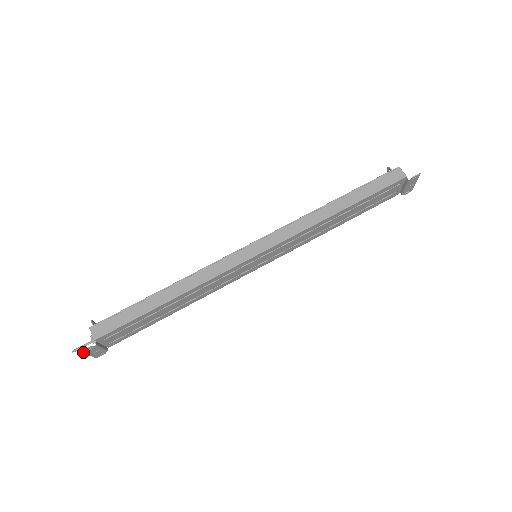
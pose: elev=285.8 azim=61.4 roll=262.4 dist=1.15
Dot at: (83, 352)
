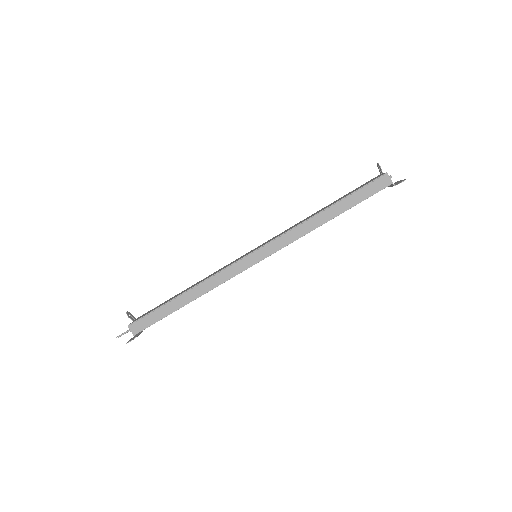
Dot at: occluded
